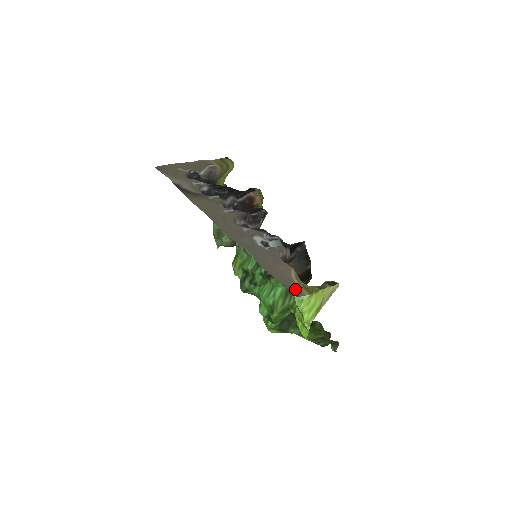
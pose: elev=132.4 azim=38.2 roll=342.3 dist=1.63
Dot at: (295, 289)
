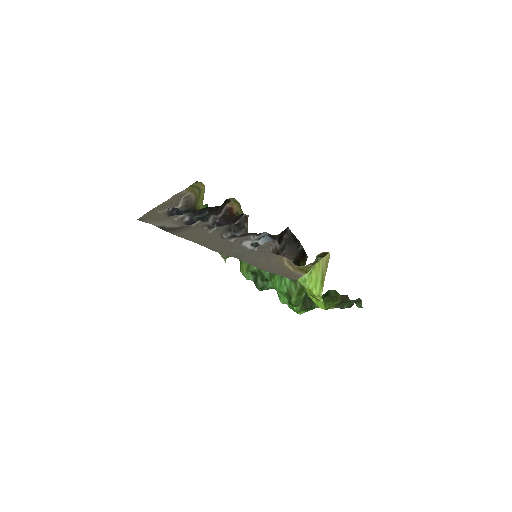
Dot at: (291, 275)
